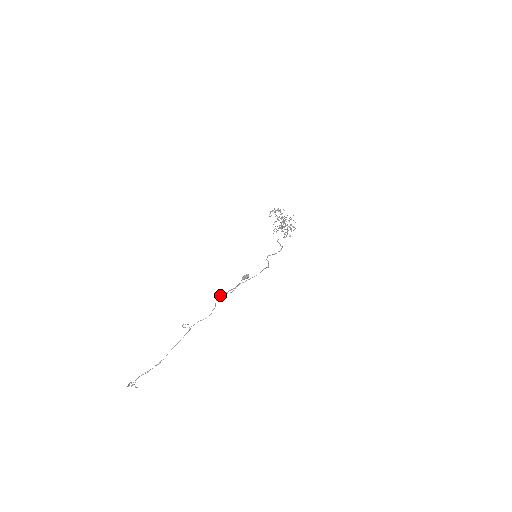
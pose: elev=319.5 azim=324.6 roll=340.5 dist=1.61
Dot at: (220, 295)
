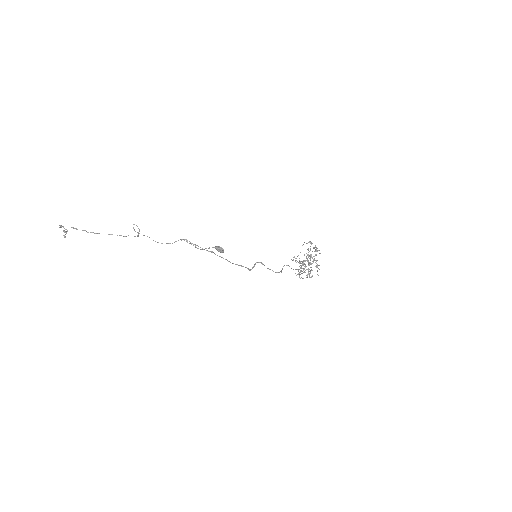
Dot at: occluded
